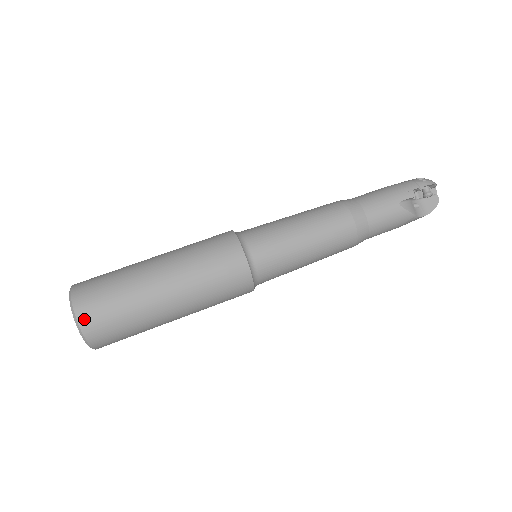
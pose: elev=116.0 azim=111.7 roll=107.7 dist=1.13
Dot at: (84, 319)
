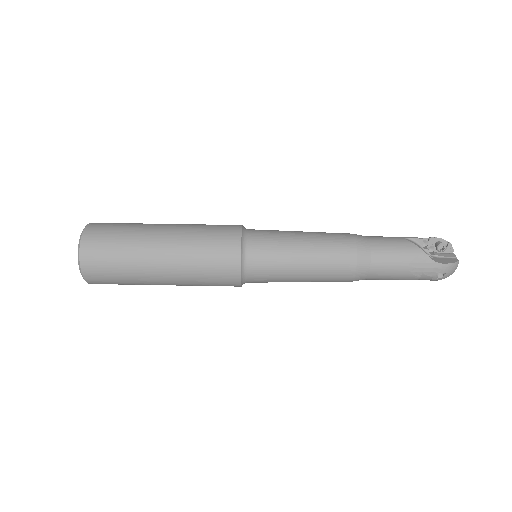
Dot at: (92, 226)
